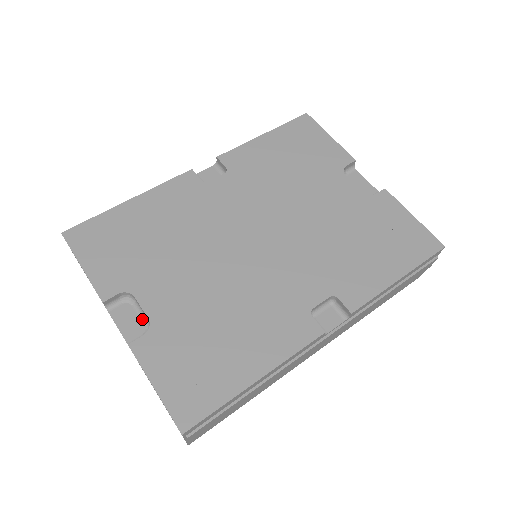
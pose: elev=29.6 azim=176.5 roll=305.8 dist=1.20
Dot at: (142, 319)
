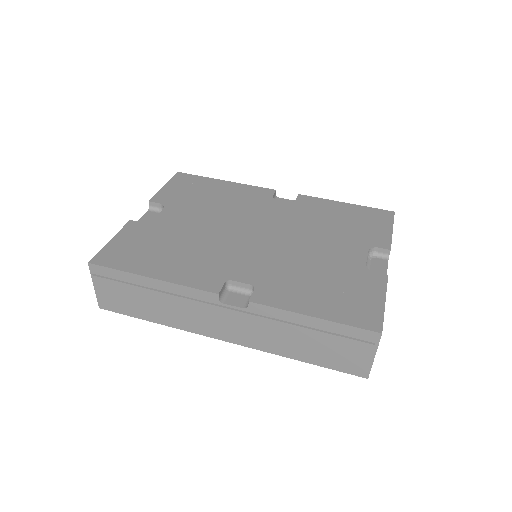
Dot at: occluded
